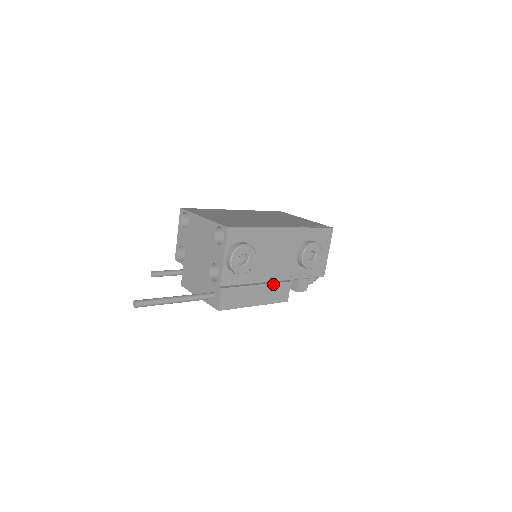
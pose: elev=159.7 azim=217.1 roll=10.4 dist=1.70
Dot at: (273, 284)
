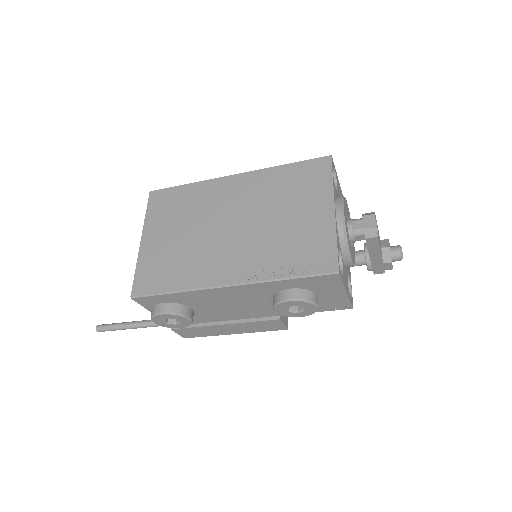
Dot at: (248, 322)
